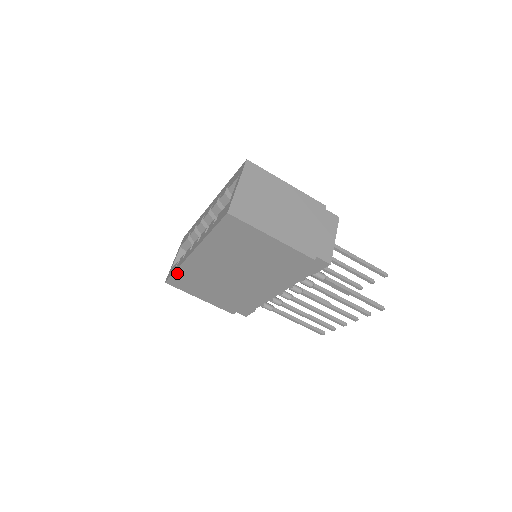
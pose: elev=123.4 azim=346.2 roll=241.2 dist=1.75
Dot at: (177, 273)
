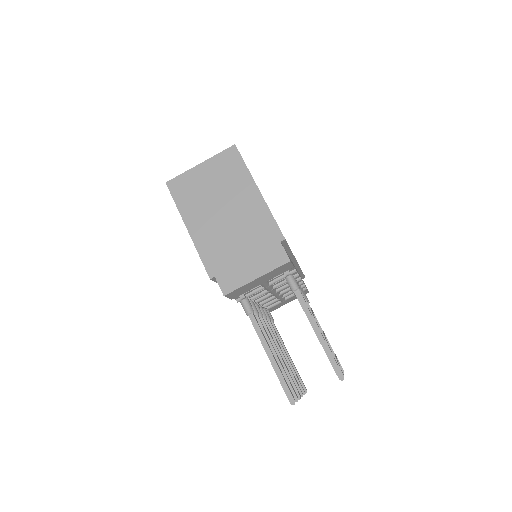
Dot at: occluded
